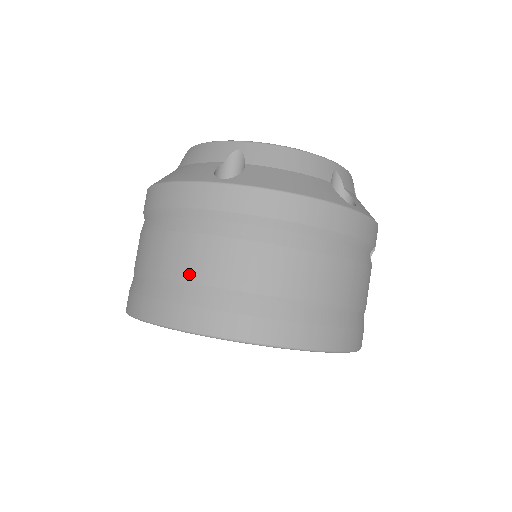
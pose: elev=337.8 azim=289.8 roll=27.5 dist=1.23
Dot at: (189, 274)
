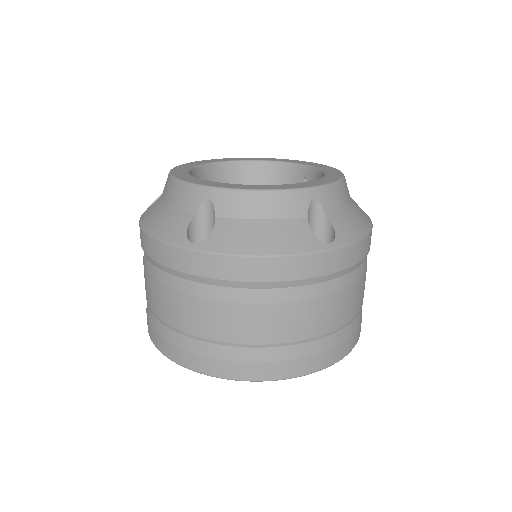
Dot at: (314, 331)
